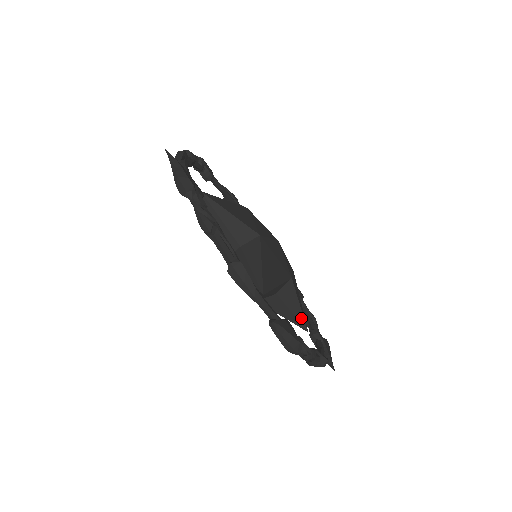
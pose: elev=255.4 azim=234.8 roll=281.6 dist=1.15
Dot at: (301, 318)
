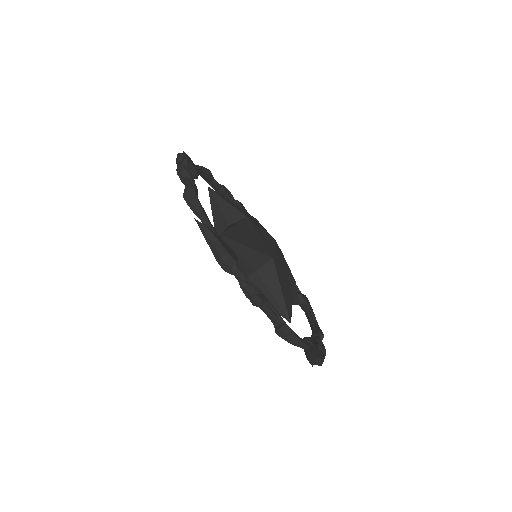
Dot at: (283, 305)
